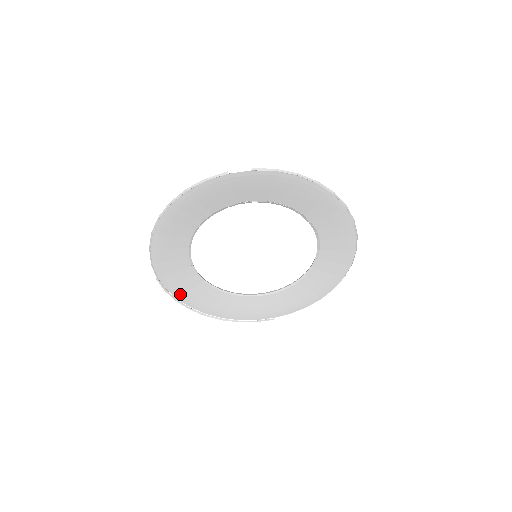
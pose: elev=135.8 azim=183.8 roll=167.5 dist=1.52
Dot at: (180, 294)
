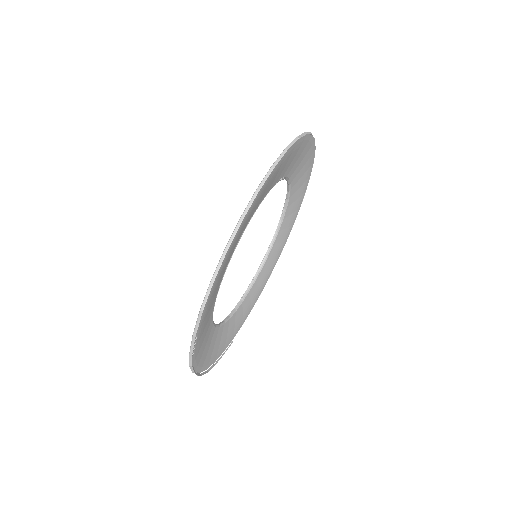
Dot at: (196, 354)
